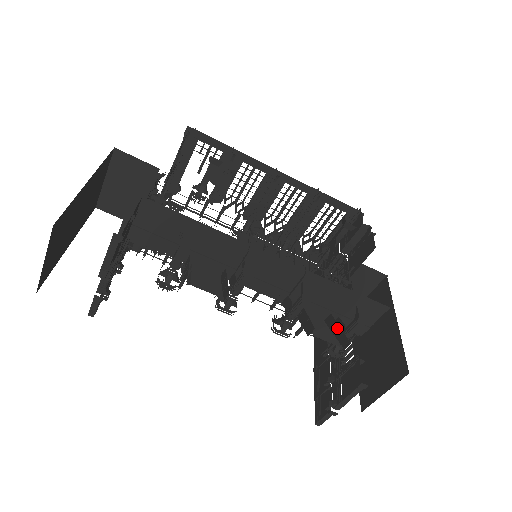
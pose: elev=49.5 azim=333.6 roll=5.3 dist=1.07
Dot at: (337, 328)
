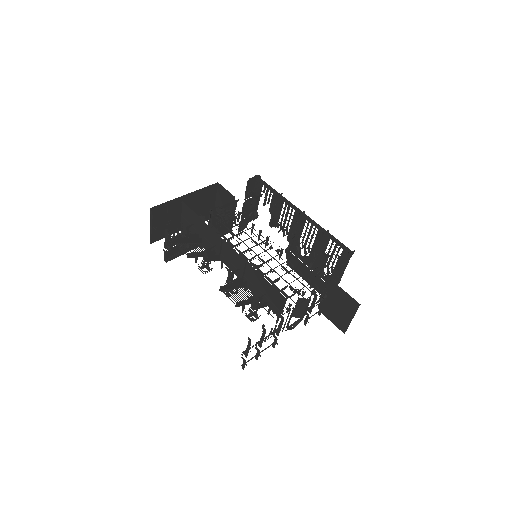
Dot at: (249, 299)
